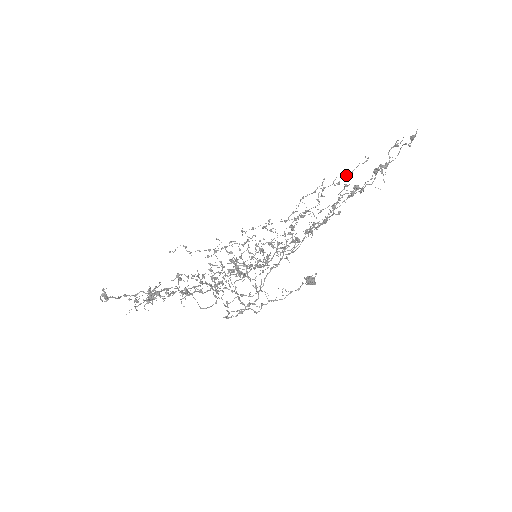
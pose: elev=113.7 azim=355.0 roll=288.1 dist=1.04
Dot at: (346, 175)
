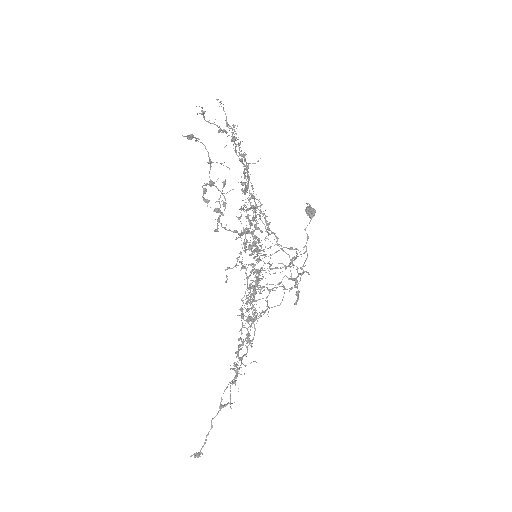
Dot at: (226, 125)
